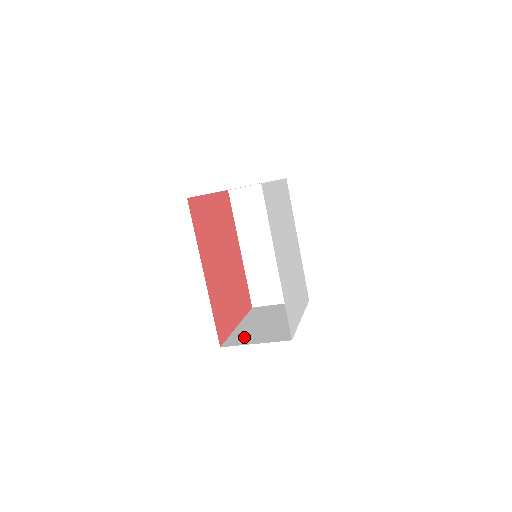
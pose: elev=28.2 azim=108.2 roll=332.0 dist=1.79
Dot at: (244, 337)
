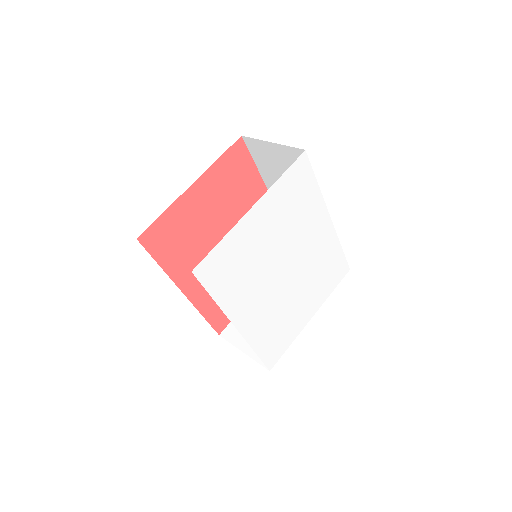
Dot at: occluded
